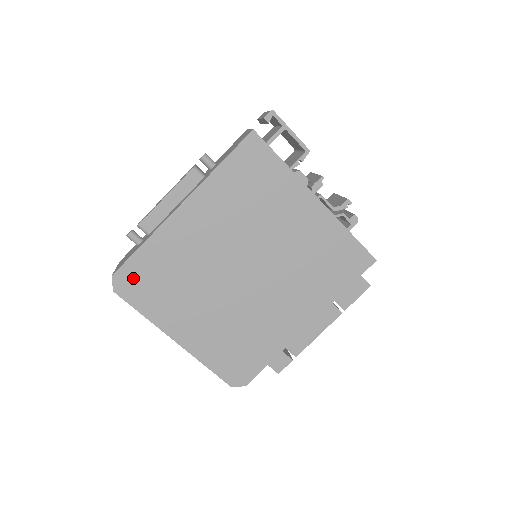
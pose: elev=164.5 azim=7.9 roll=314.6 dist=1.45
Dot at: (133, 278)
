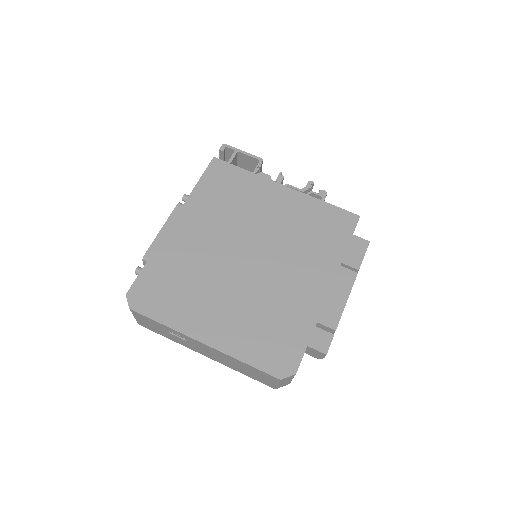
Dot at: (146, 291)
